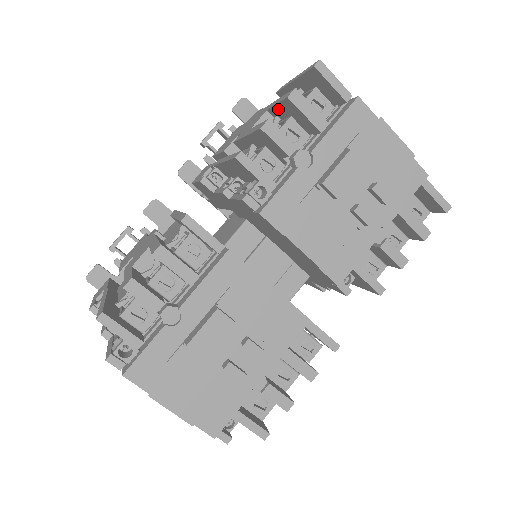
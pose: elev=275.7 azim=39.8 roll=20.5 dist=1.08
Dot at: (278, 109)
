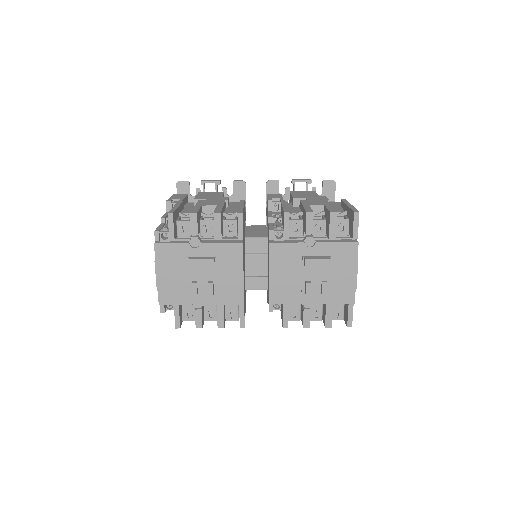
Dot at: (326, 210)
